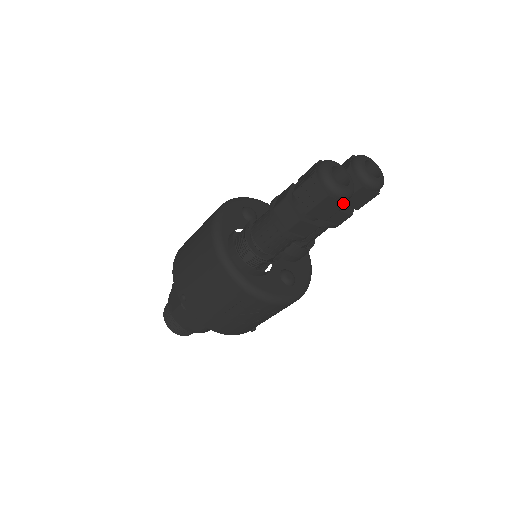
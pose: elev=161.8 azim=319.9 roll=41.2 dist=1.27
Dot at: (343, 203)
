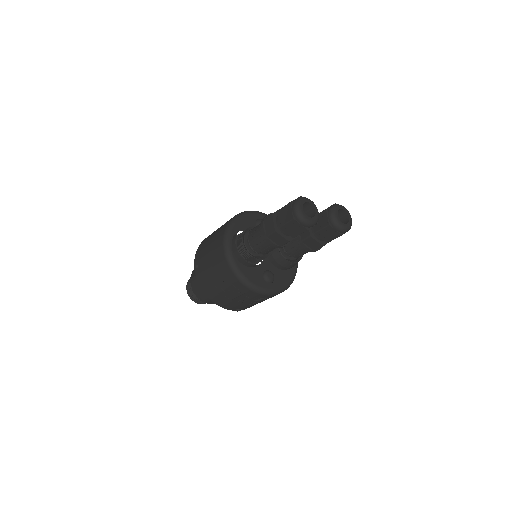
Dot at: (304, 228)
